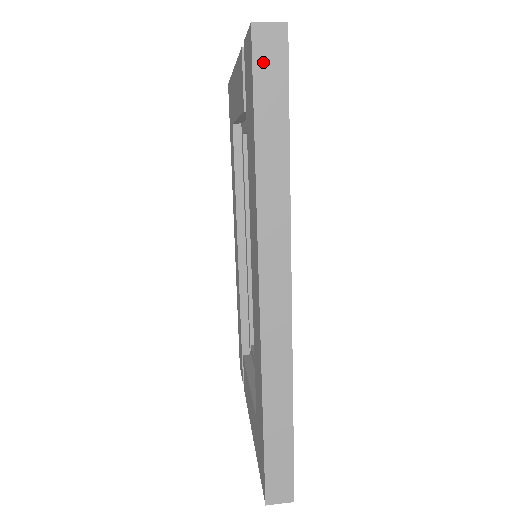
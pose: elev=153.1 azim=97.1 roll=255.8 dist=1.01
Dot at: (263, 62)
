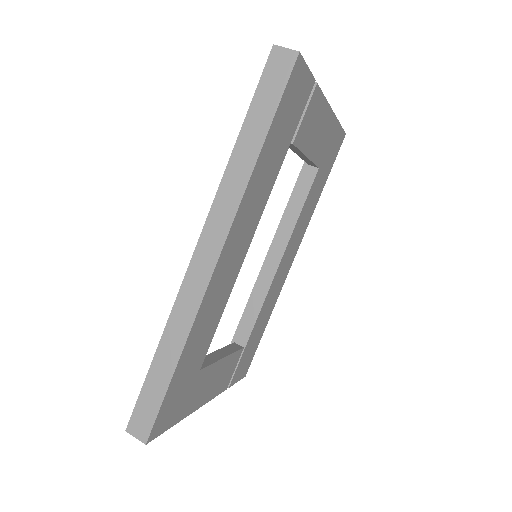
Dot at: (270, 75)
